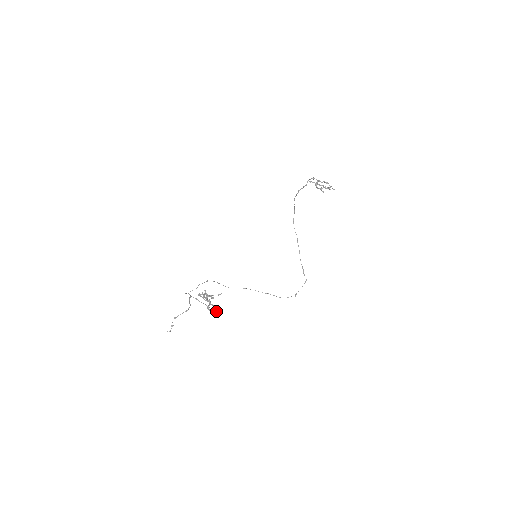
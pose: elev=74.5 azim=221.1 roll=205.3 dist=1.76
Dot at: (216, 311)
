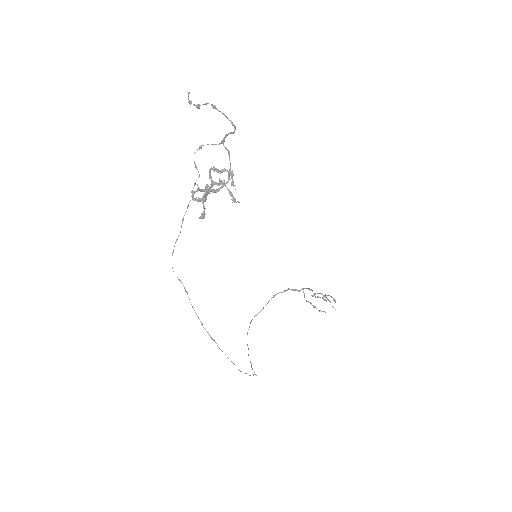
Dot at: (204, 214)
